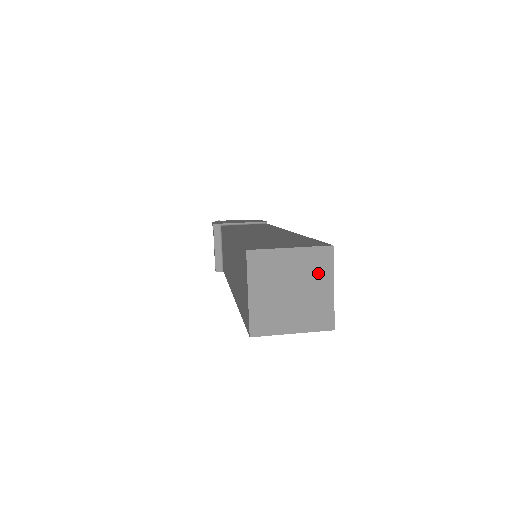
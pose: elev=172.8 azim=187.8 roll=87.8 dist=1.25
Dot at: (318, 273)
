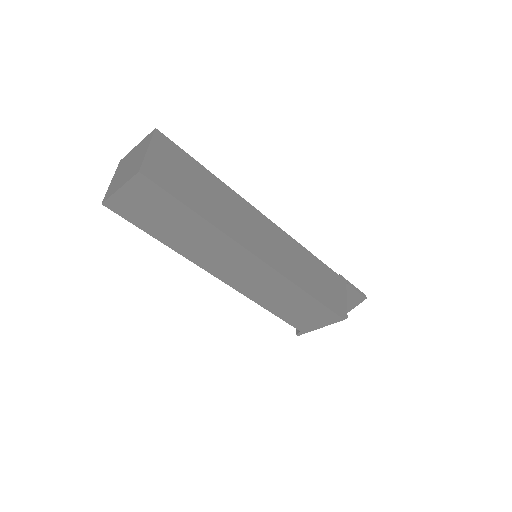
Dot at: (144, 147)
